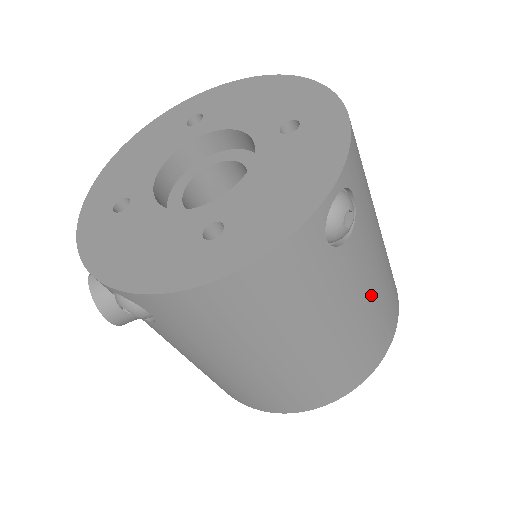
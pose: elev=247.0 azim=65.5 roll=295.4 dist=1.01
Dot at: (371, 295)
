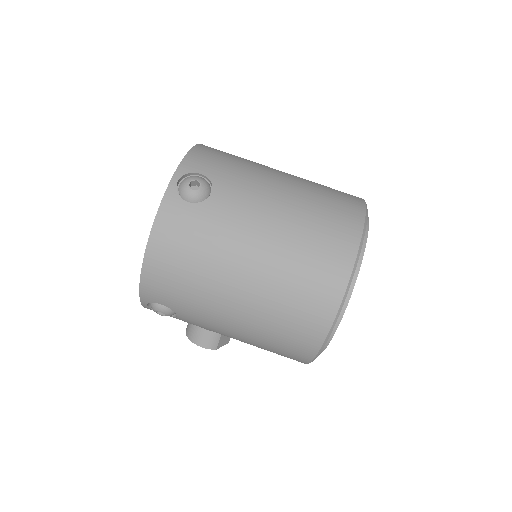
Dot at: (278, 215)
